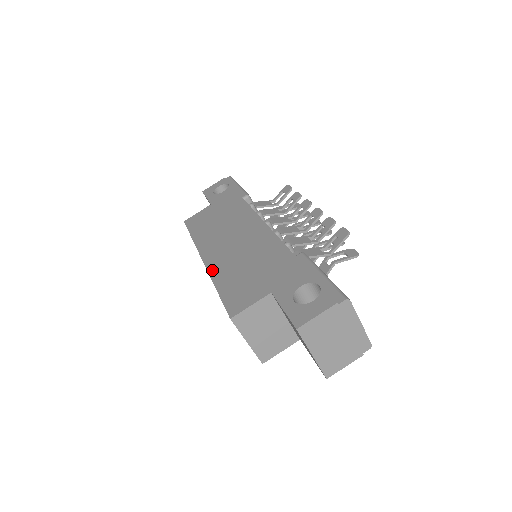
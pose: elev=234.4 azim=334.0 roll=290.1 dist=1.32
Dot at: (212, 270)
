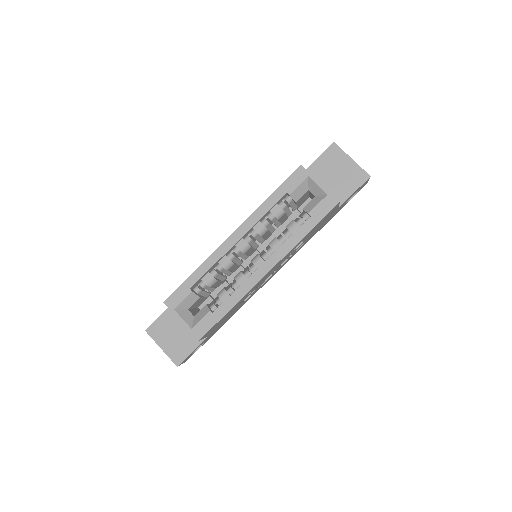
Dot at: (249, 216)
